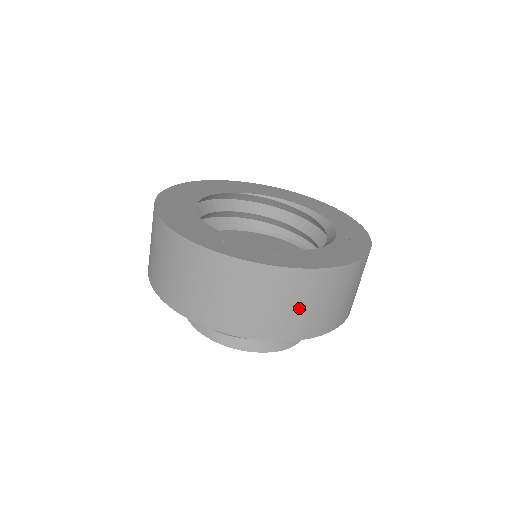
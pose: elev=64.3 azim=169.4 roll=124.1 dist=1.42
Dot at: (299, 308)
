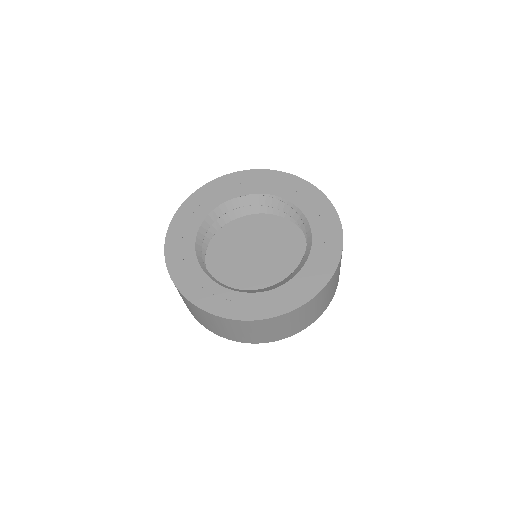
Dot at: (257, 333)
